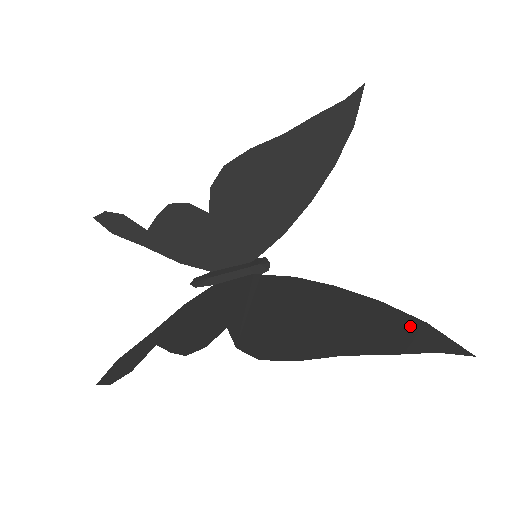
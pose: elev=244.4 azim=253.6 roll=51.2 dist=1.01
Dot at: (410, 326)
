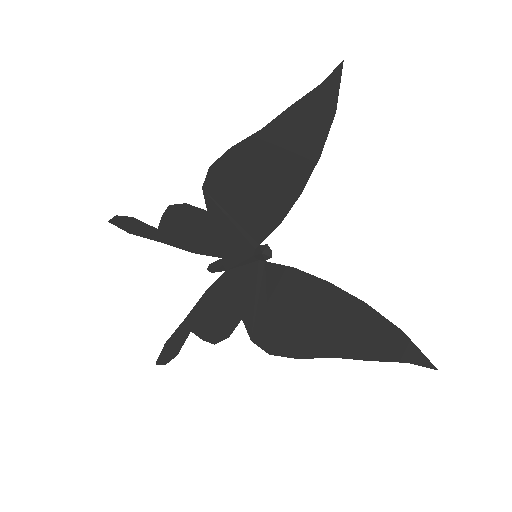
Dot at: (389, 334)
